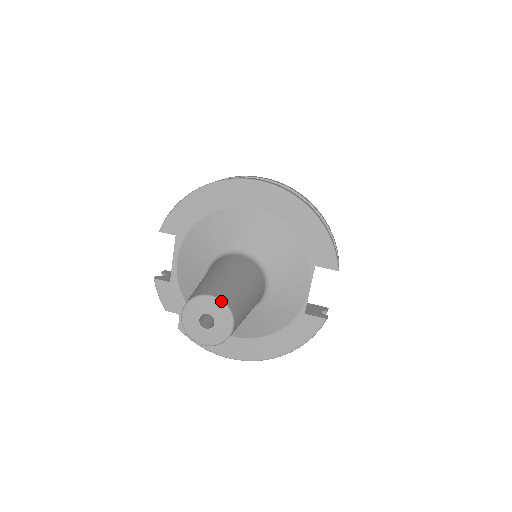
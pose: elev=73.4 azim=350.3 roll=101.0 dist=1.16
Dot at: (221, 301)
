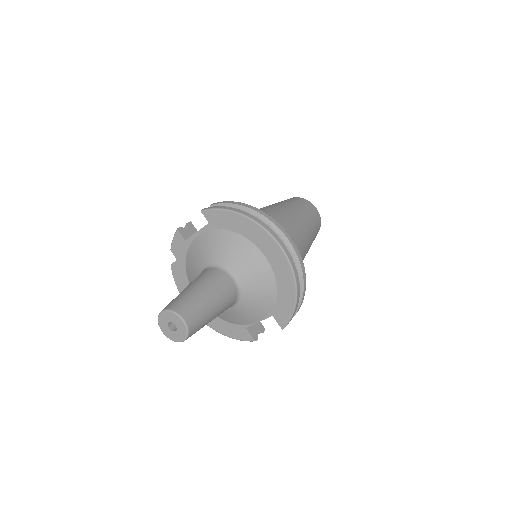
Dot at: (187, 327)
